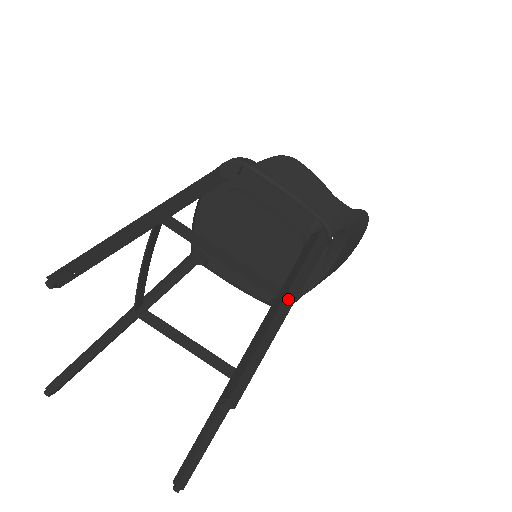
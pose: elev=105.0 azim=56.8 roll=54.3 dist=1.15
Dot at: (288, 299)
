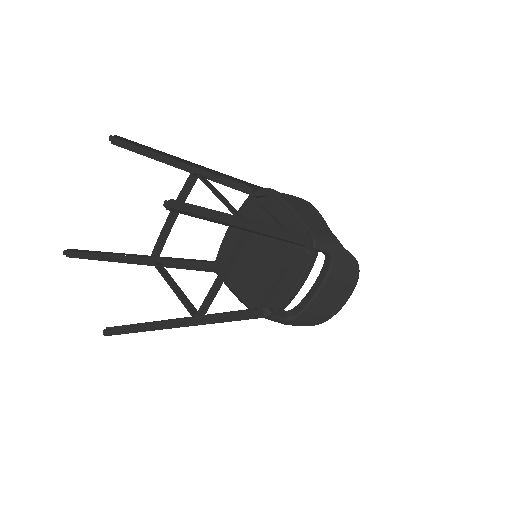
Dot at: (251, 223)
